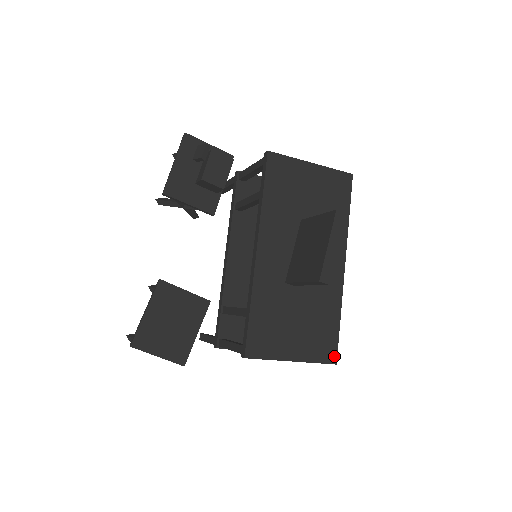
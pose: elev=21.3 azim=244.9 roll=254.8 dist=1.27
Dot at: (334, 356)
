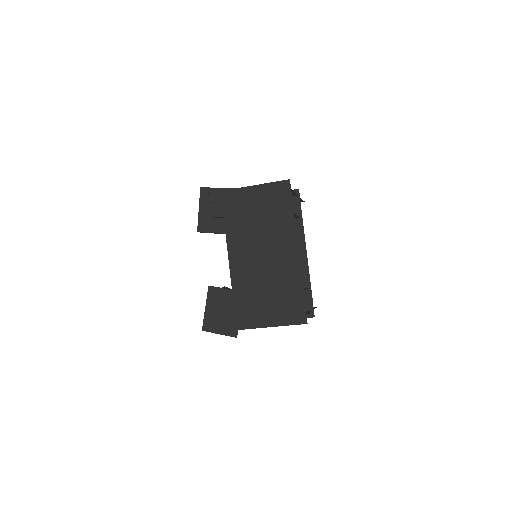
Dot at: (304, 318)
